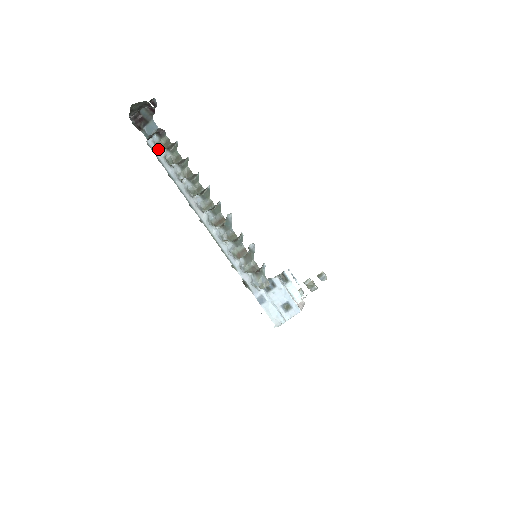
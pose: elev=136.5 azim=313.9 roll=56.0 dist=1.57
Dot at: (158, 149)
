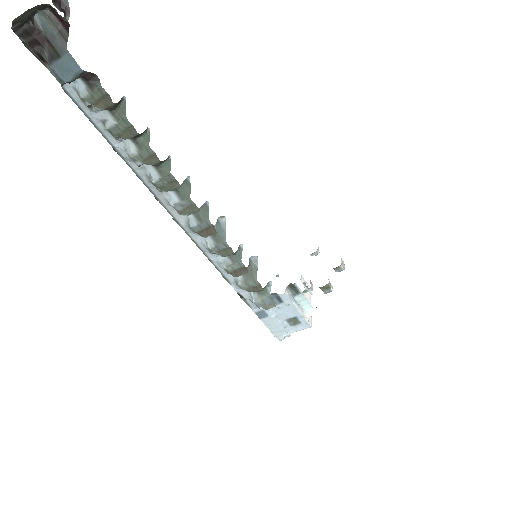
Dot at: (88, 107)
